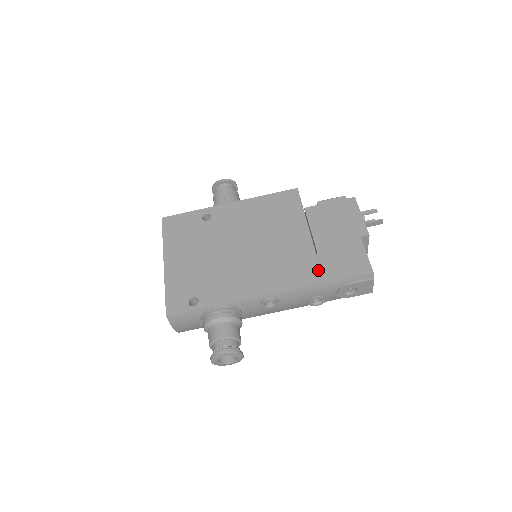
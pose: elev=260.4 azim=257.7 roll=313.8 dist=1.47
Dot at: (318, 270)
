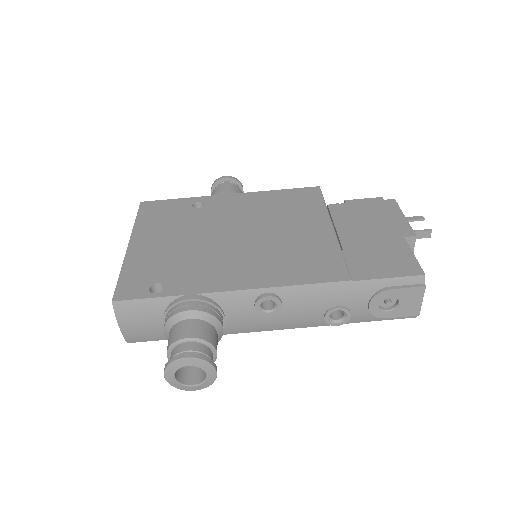
Dot at: (343, 266)
